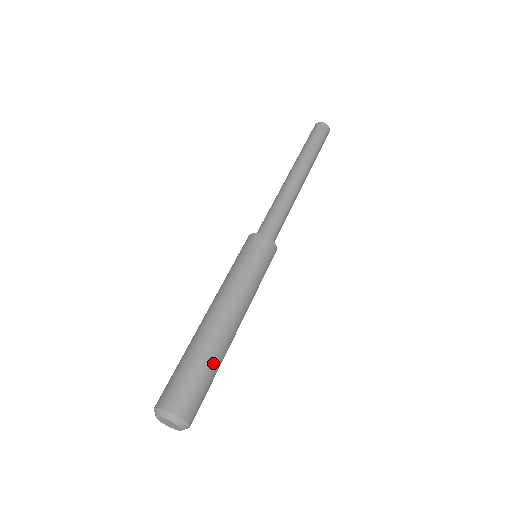
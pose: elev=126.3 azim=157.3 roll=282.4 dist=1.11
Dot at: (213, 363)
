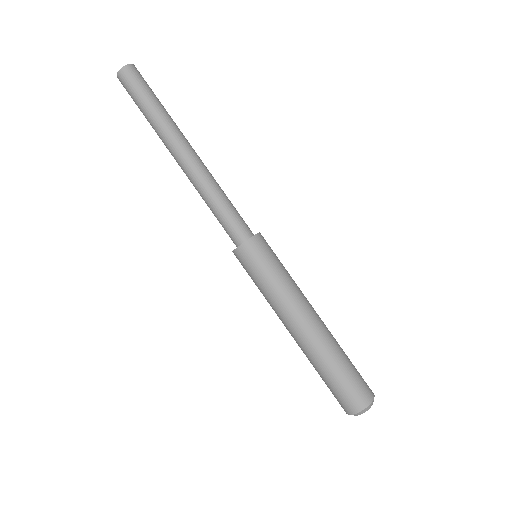
Dot at: (343, 351)
